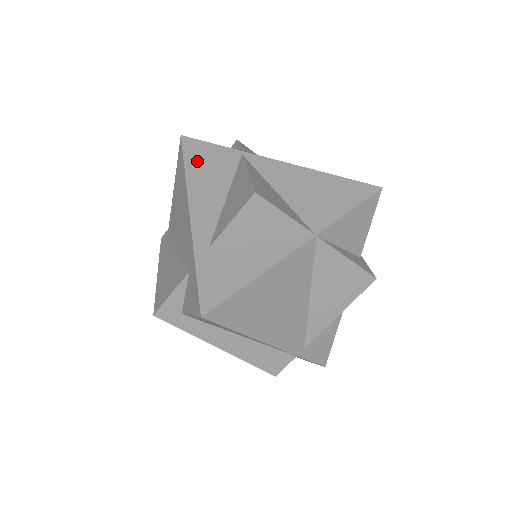
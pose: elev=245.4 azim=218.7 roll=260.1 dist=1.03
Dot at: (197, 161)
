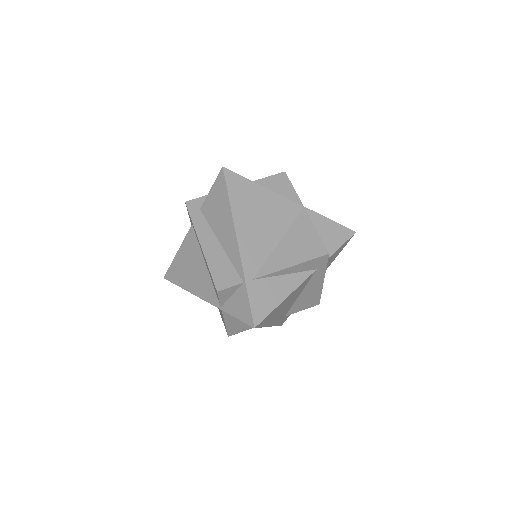
Dot at: occluded
